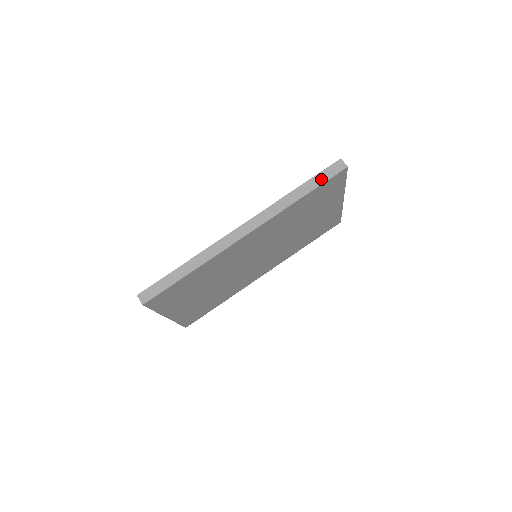
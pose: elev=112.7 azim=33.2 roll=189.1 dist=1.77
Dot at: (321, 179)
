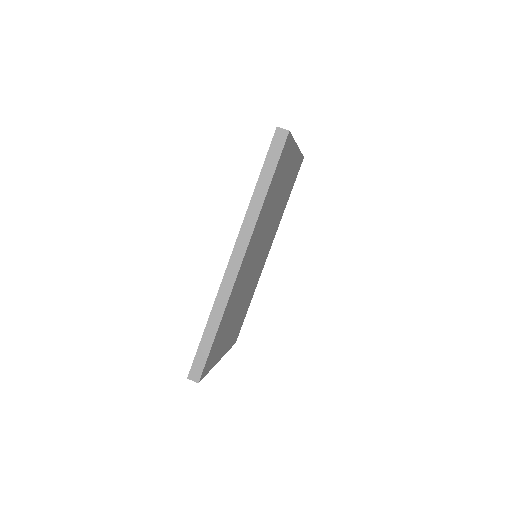
Dot at: (272, 161)
